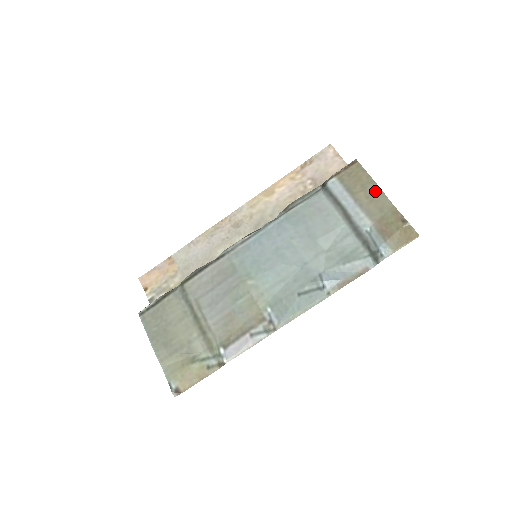
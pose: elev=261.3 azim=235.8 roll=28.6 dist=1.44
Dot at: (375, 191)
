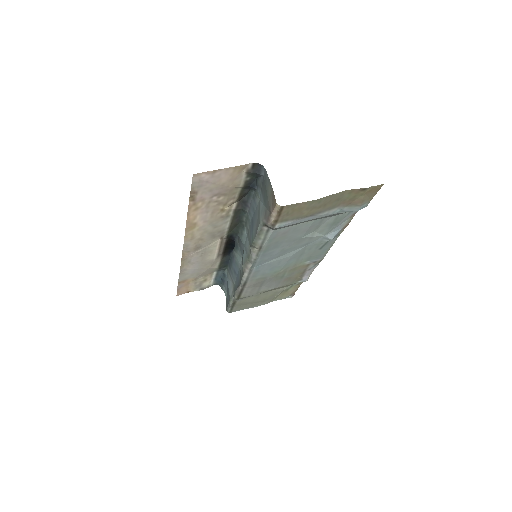
Dot at: (322, 201)
